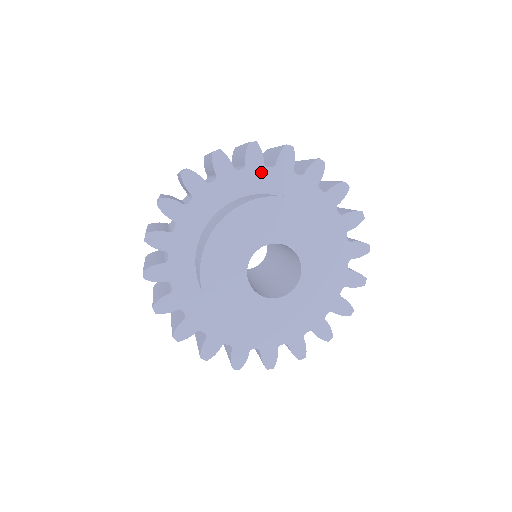
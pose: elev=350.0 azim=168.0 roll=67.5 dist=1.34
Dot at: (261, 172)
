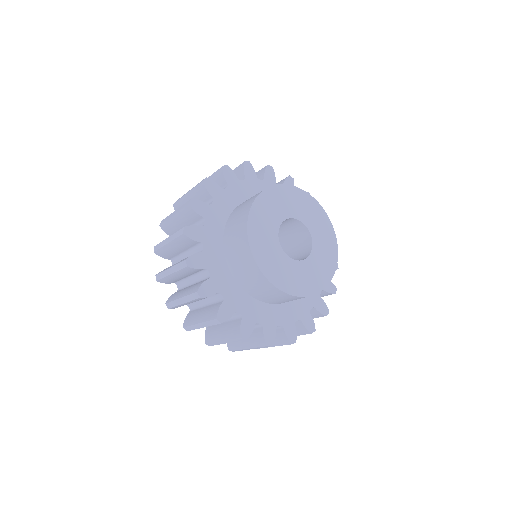
Dot at: (239, 185)
